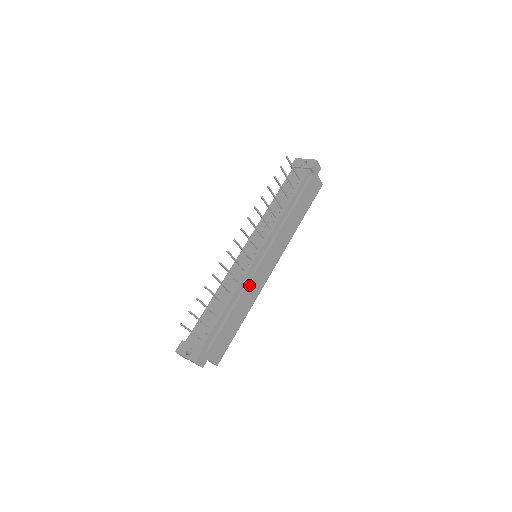
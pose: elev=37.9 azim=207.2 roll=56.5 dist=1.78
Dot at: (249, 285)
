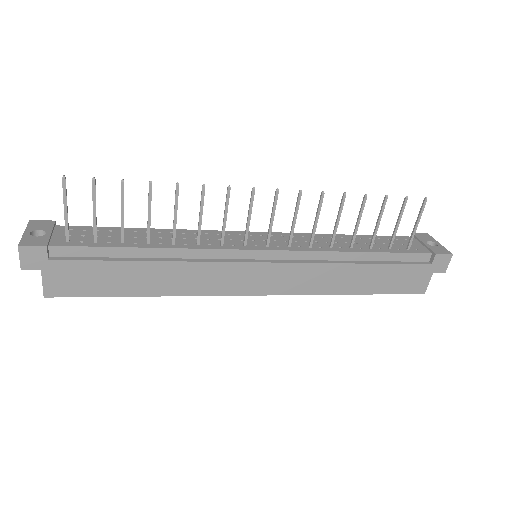
Dot at: (204, 265)
